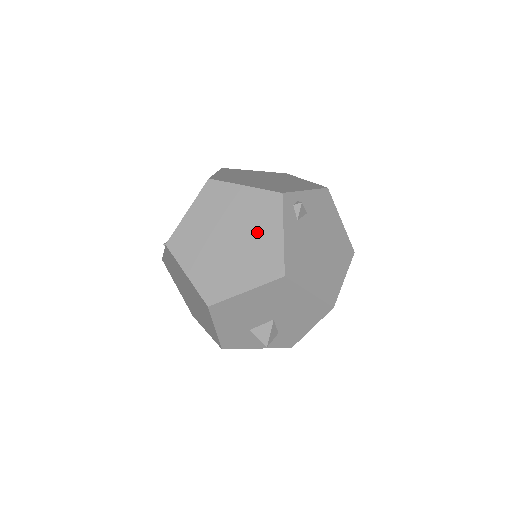
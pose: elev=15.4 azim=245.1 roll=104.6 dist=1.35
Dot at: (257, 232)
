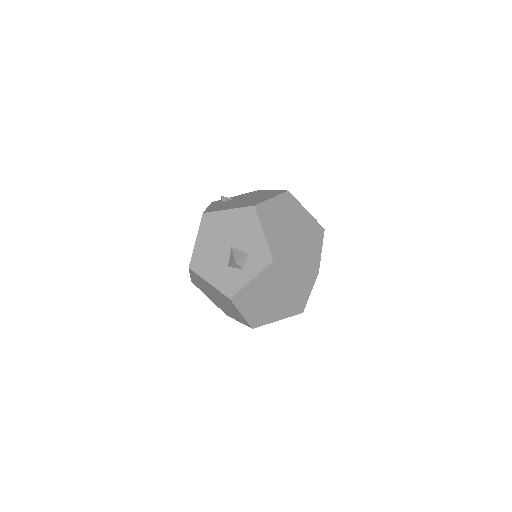
Dot at: occluded
